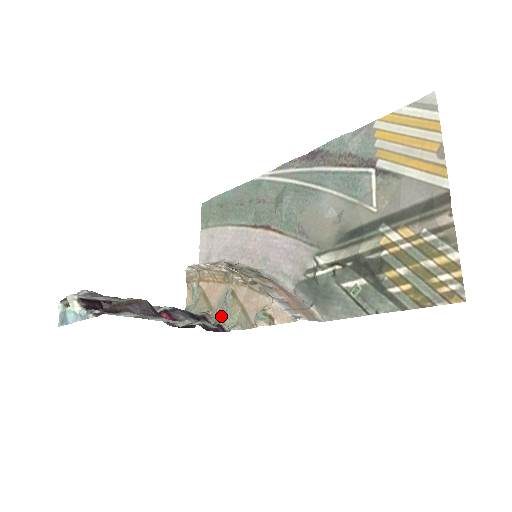
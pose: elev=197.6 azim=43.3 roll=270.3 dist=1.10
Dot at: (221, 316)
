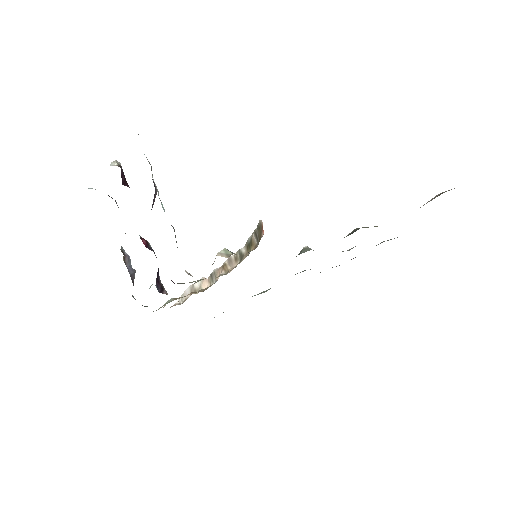
Dot at: occluded
